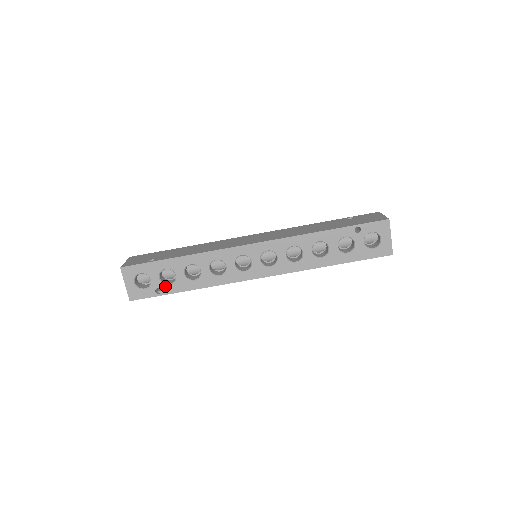
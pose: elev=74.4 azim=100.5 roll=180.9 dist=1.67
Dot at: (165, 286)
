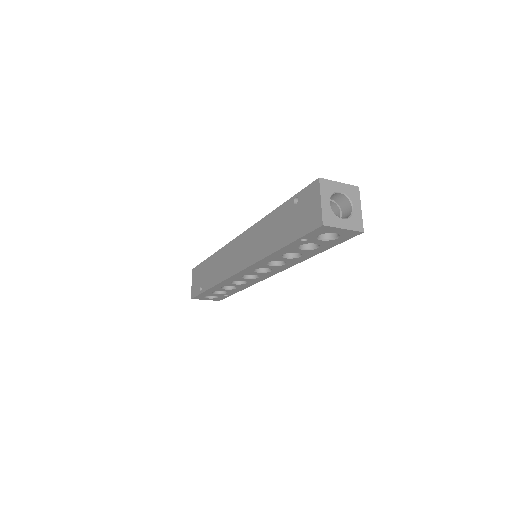
Dot at: (225, 294)
